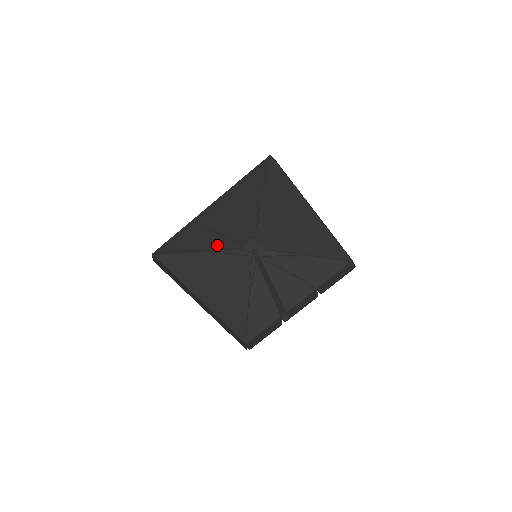
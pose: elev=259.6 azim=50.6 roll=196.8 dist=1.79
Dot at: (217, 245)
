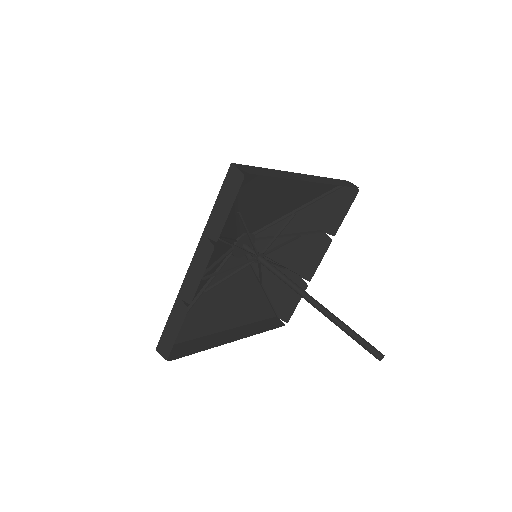
Dot at: occluded
